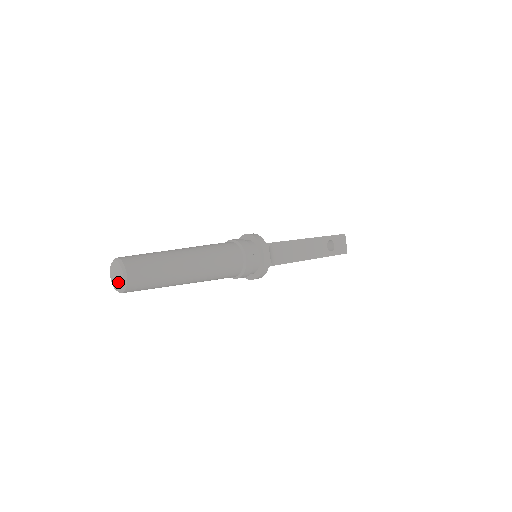
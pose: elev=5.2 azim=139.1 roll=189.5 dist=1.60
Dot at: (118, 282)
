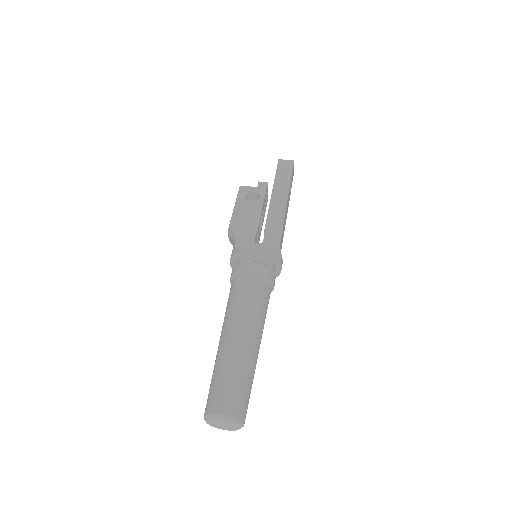
Dot at: (226, 427)
